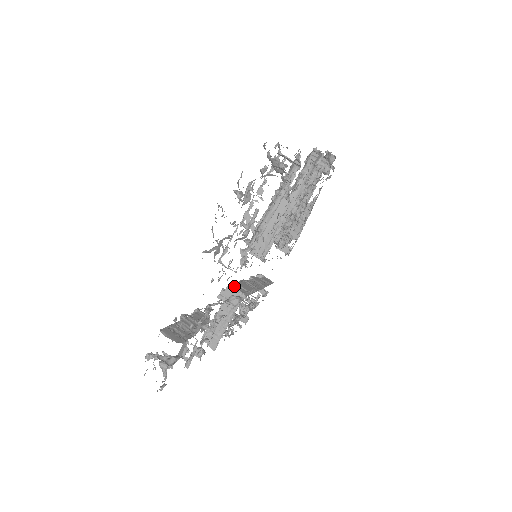
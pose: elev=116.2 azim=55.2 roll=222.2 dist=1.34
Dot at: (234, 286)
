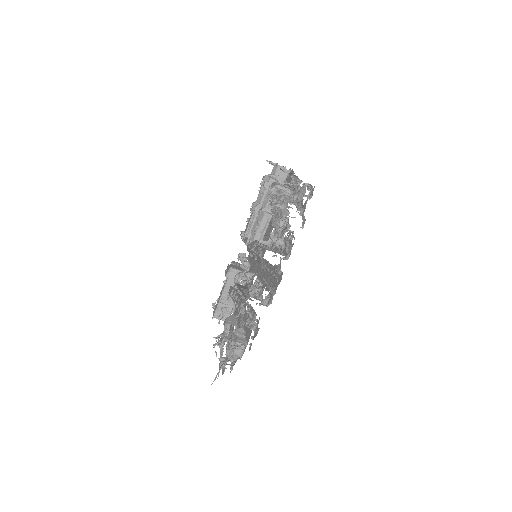
Dot at: (249, 235)
